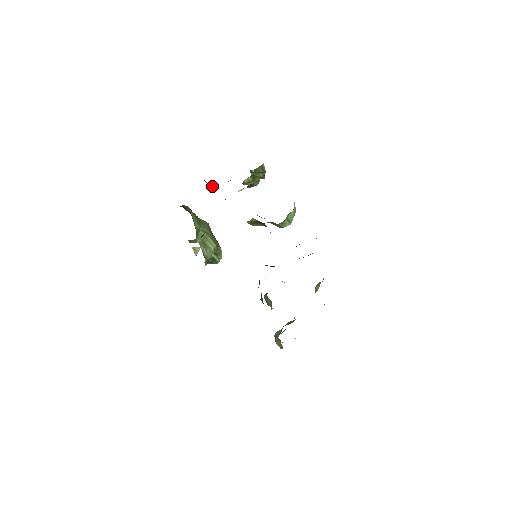
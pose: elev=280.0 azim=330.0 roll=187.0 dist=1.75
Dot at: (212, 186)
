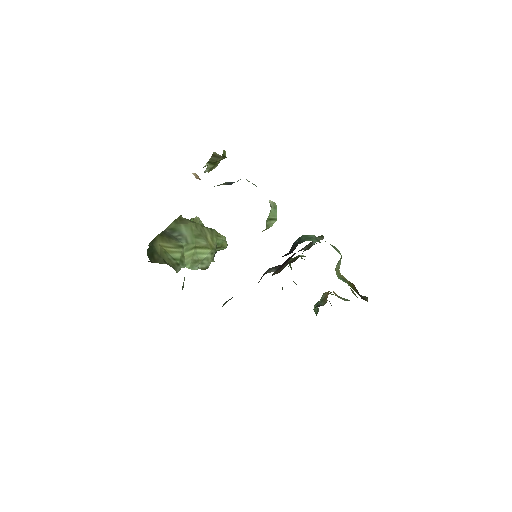
Dot at: occluded
